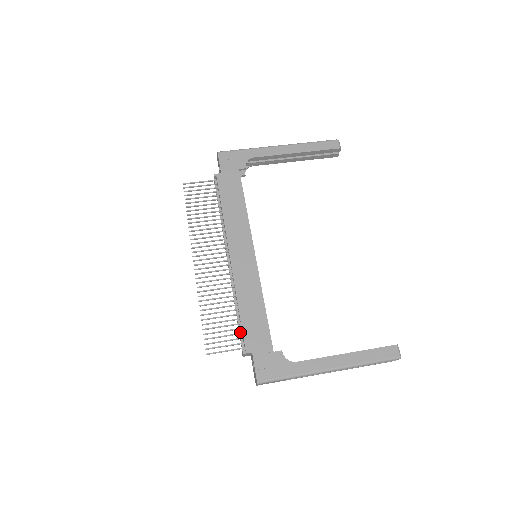
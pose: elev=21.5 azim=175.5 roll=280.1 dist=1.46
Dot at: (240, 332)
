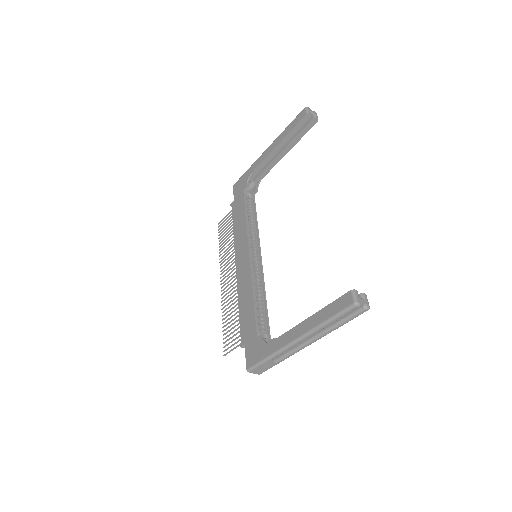
Dot at: occluded
